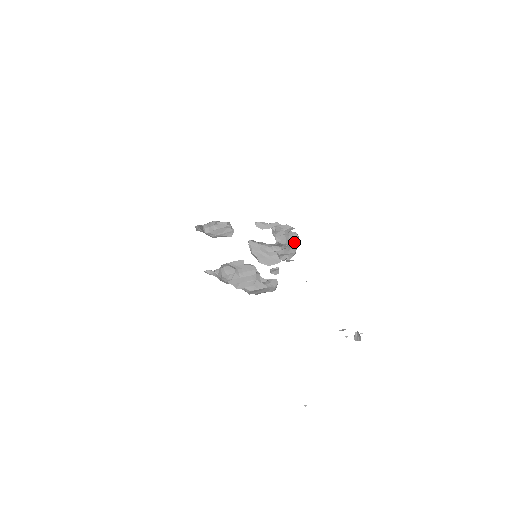
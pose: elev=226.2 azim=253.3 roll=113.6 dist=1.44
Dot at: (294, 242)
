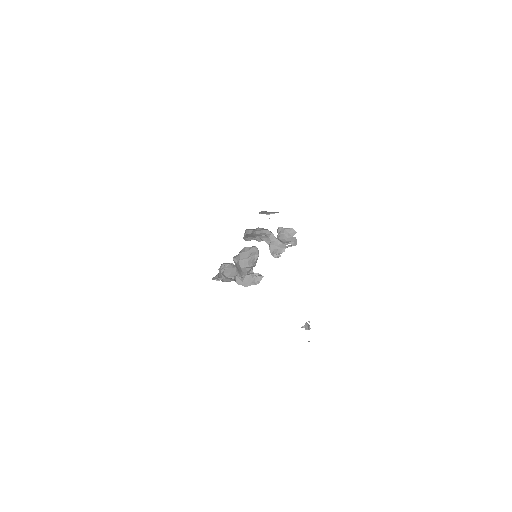
Dot at: (289, 242)
